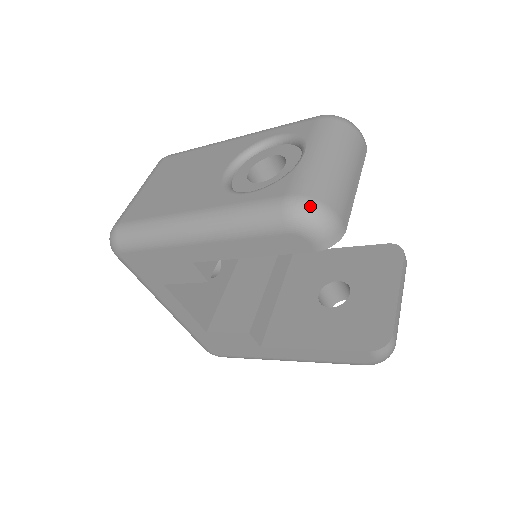
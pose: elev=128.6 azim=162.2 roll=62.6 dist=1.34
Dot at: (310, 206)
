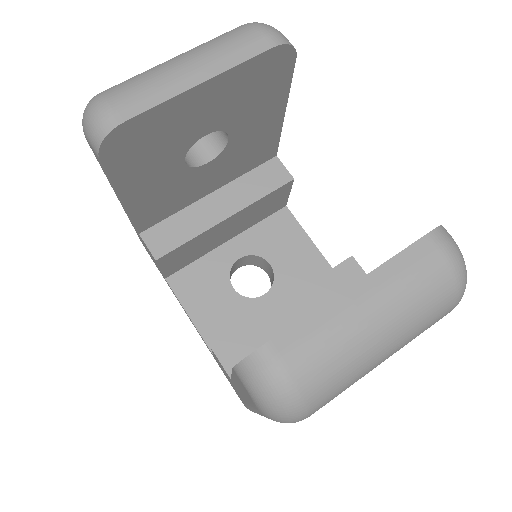
Dot at: (90, 101)
